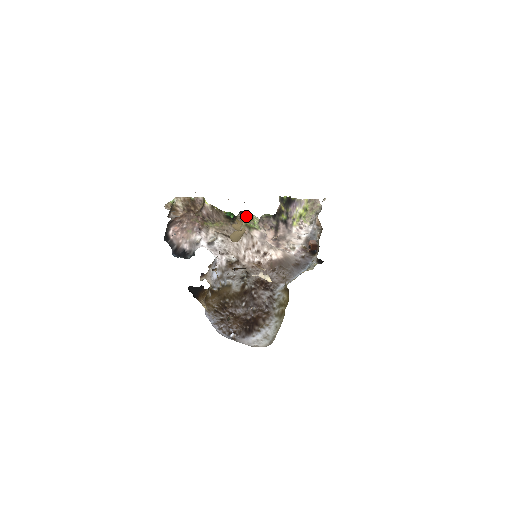
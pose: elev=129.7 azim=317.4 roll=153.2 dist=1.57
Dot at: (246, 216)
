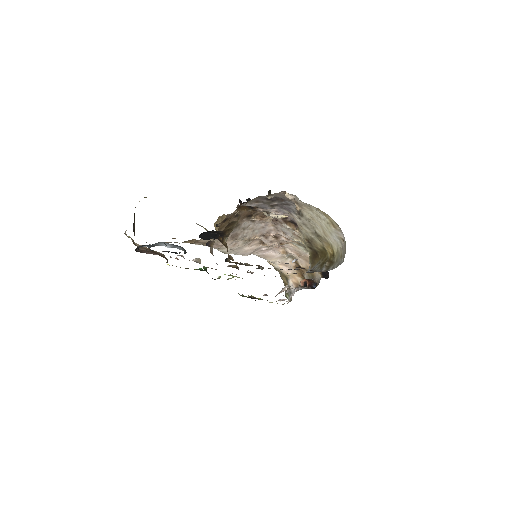
Dot at: occluded
